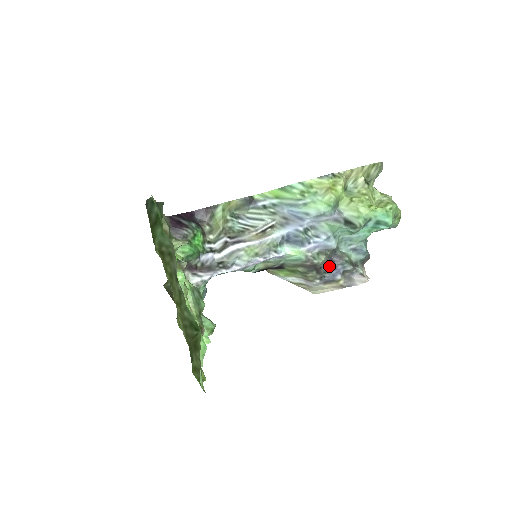
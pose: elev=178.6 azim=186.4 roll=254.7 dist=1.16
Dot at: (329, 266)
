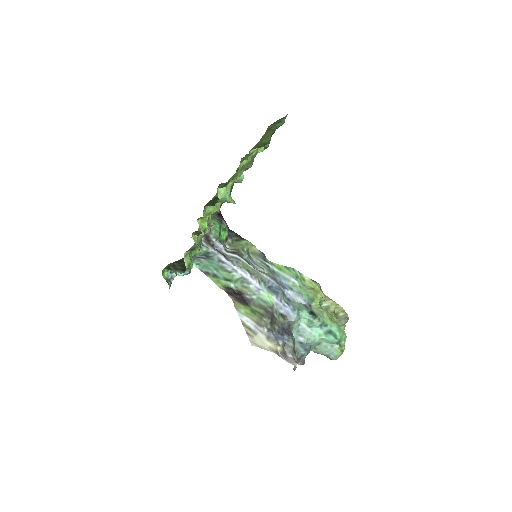
Dot at: (280, 329)
